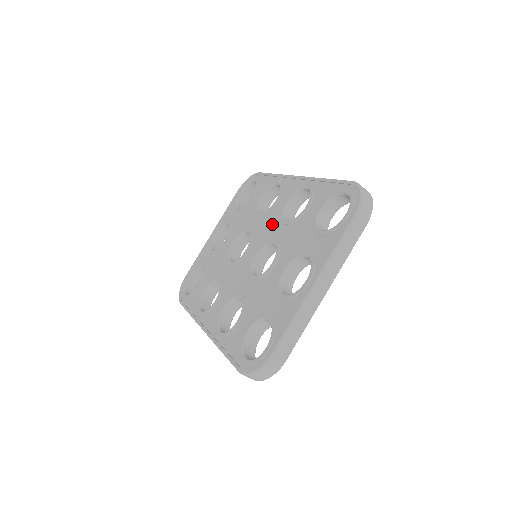
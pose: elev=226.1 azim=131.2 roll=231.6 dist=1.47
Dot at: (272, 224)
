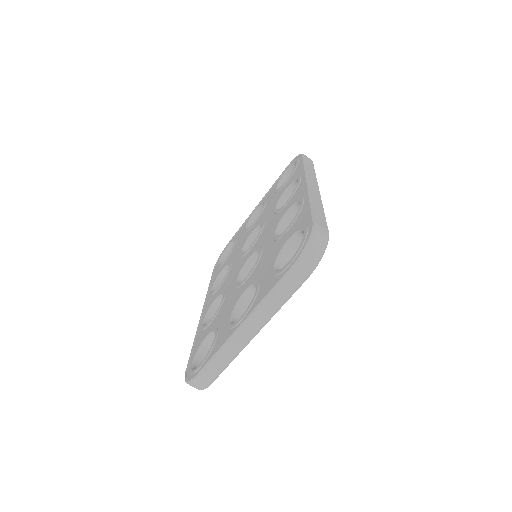
Dot at: (271, 230)
